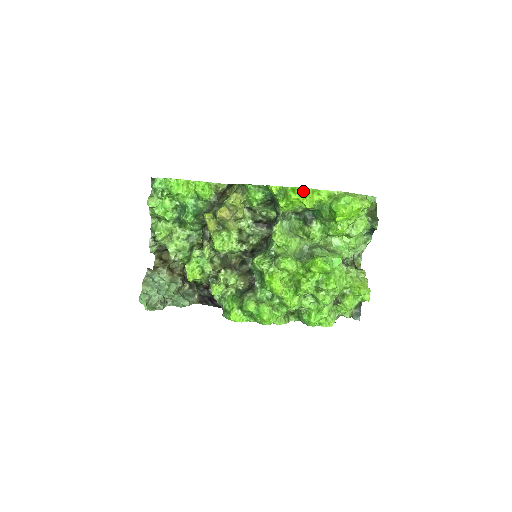
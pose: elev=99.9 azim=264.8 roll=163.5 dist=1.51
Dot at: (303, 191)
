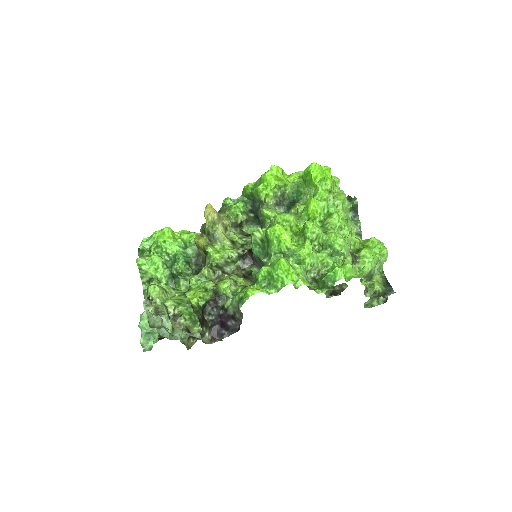
Dot at: (273, 165)
